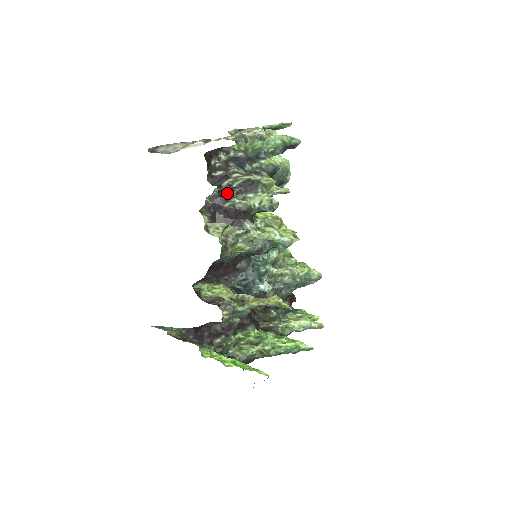
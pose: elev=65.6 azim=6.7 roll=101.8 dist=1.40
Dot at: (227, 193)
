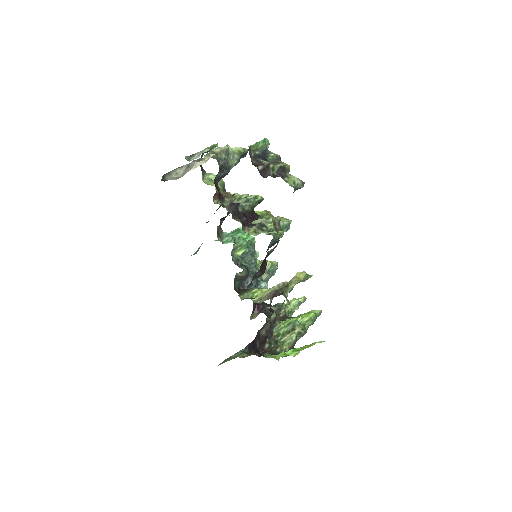
Dot at: (225, 204)
